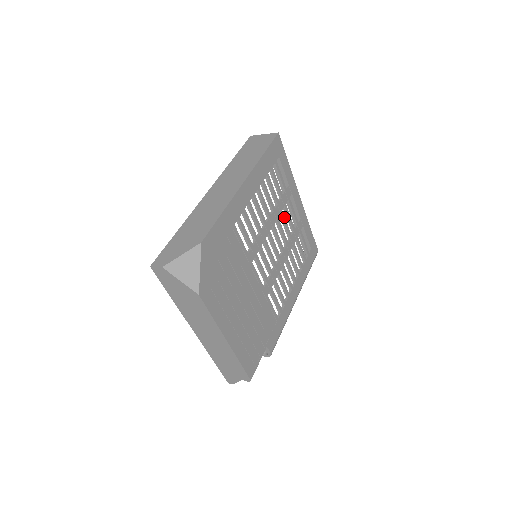
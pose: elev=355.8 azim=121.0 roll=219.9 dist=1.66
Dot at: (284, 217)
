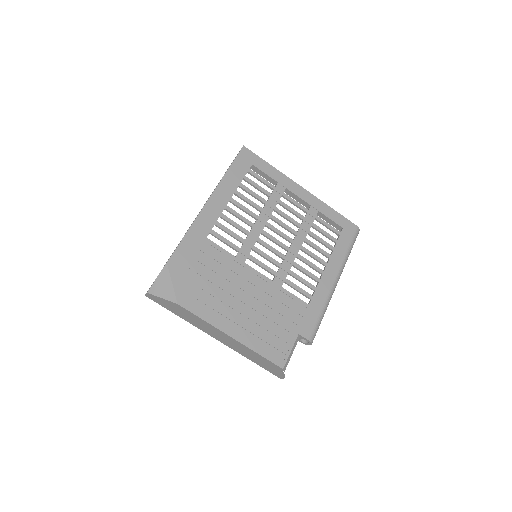
Dot at: (281, 212)
